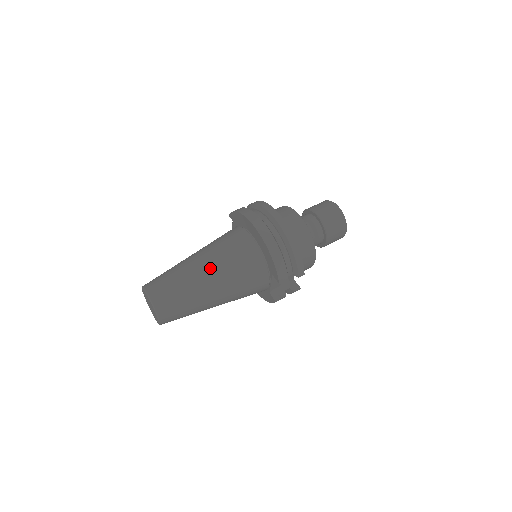
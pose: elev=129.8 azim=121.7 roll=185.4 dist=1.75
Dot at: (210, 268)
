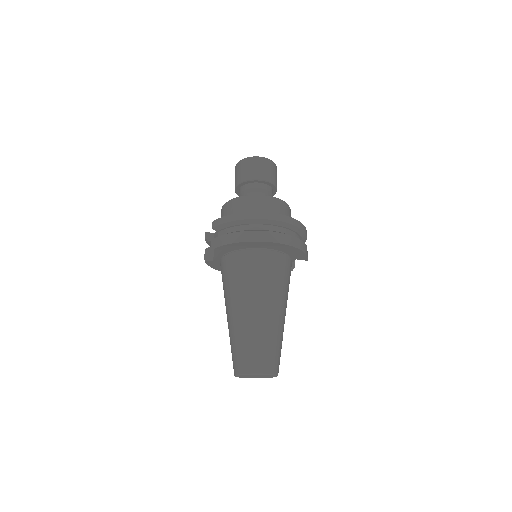
Dot at: (274, 305)
